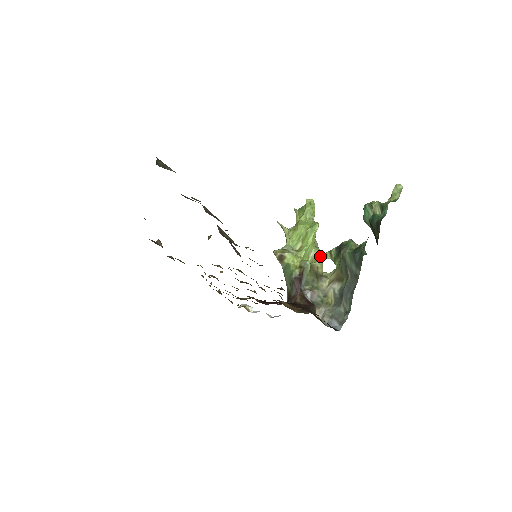
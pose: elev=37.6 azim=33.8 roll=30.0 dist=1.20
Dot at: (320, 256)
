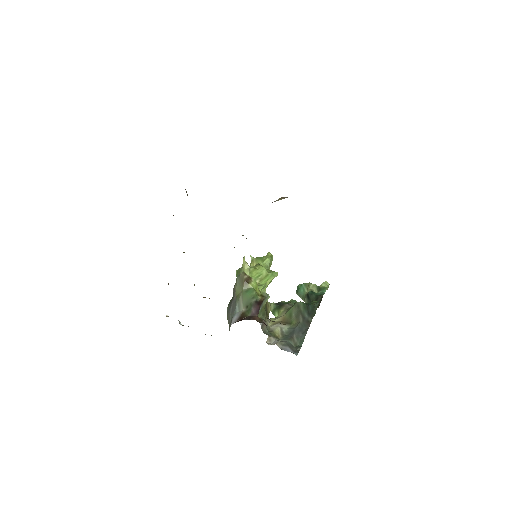
Dot at: occluded
